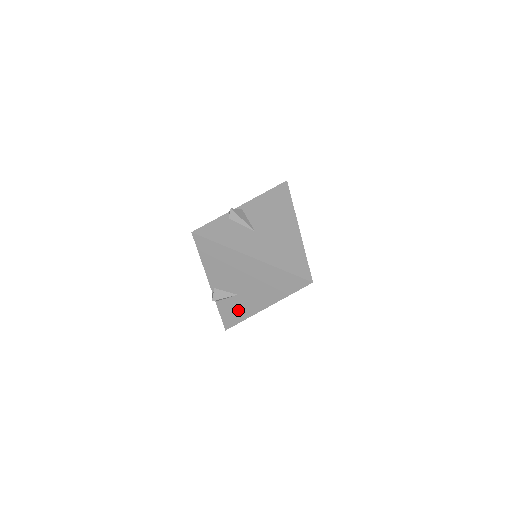
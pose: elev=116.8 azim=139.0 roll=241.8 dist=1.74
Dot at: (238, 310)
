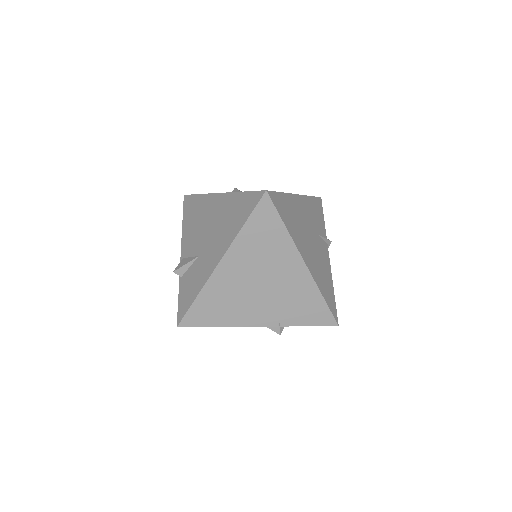
Dot at: (194, 282)
